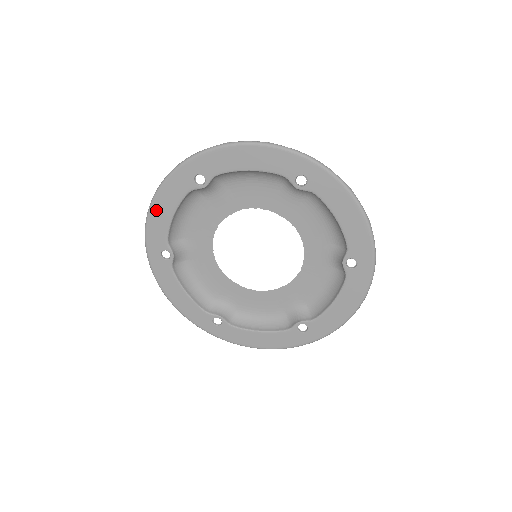
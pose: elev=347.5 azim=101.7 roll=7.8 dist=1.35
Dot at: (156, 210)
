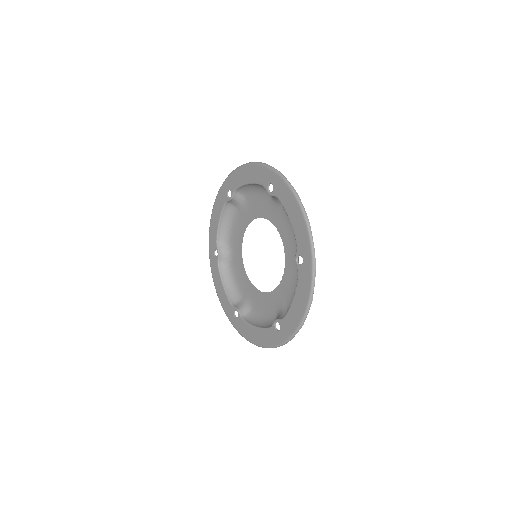
Dot at: (245, 170)
